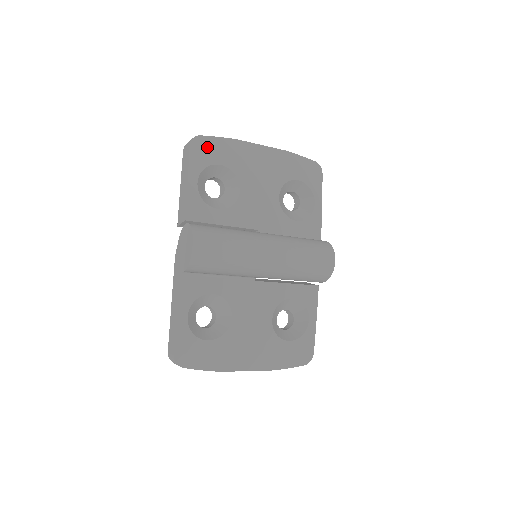
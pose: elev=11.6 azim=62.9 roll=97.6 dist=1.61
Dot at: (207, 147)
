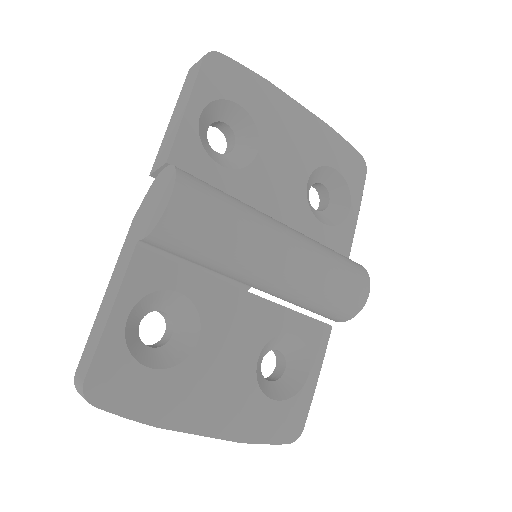
Dot at: (227, 73)
